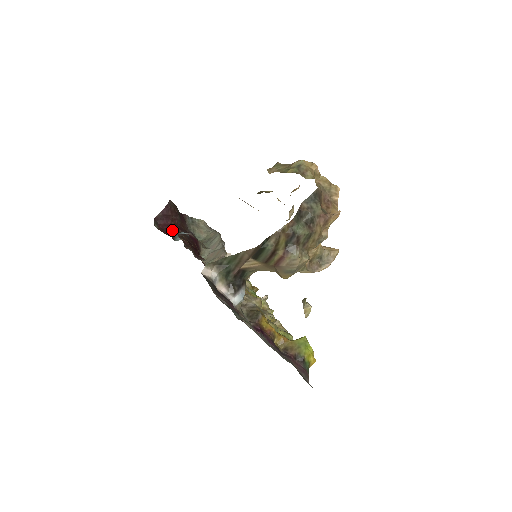
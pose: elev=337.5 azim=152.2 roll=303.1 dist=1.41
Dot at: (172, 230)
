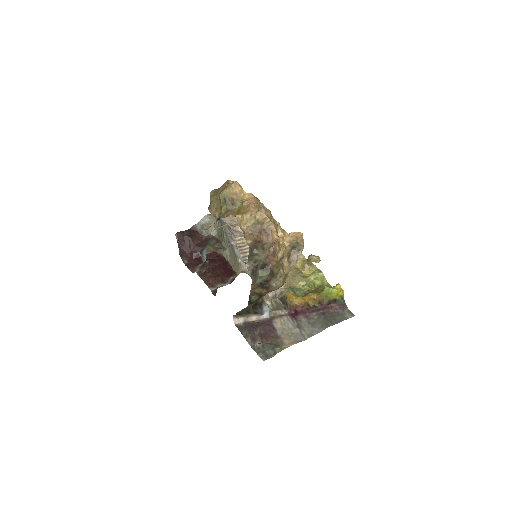
Dot at: (196, 254)
